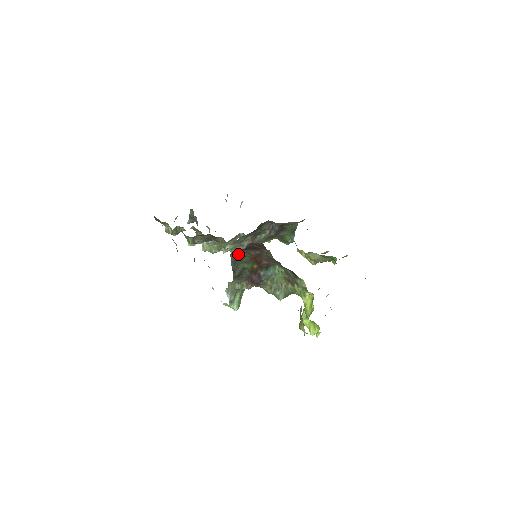
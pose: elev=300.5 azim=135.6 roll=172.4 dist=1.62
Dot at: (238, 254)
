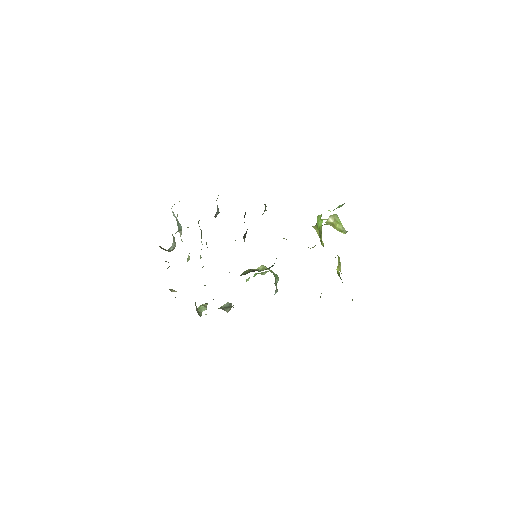
Dot at: occluded
